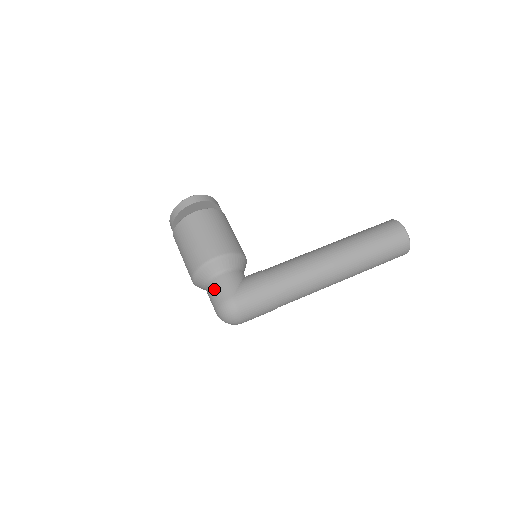
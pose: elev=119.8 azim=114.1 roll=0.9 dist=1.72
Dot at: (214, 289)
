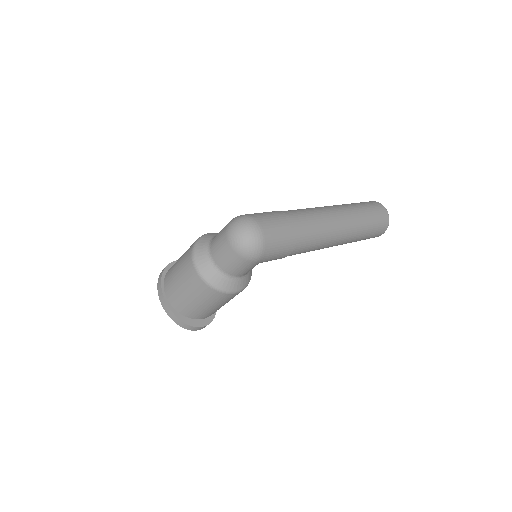
Dot at: (216, 236)
